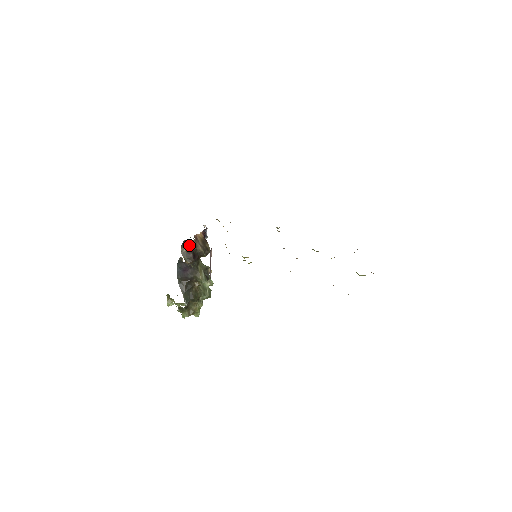
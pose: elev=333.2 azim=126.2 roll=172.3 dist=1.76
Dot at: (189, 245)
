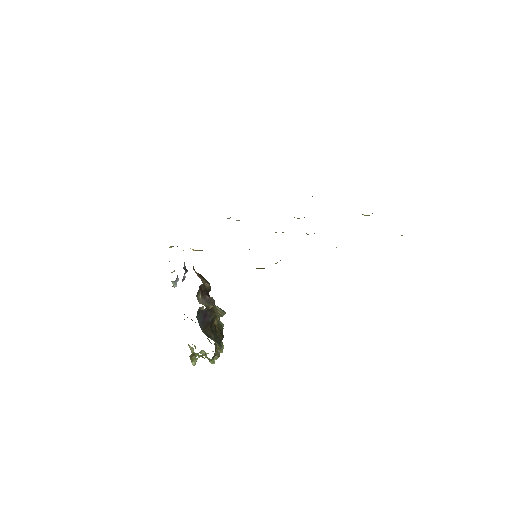
Dot at: (201, 289)
